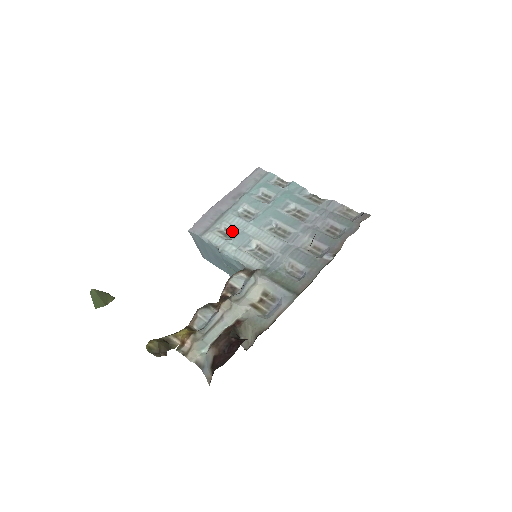
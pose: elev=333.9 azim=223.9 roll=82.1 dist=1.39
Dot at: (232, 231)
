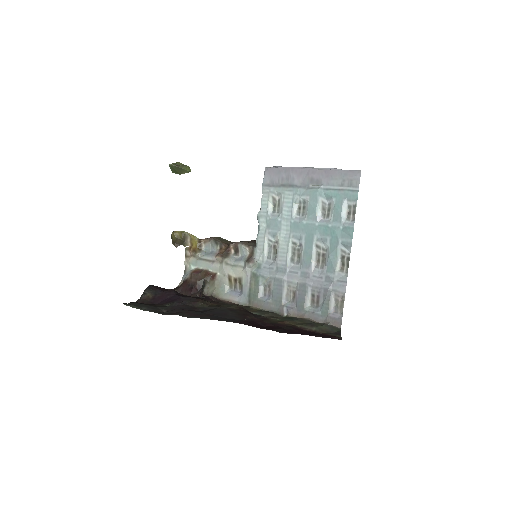
Dot at: (279, 209)
